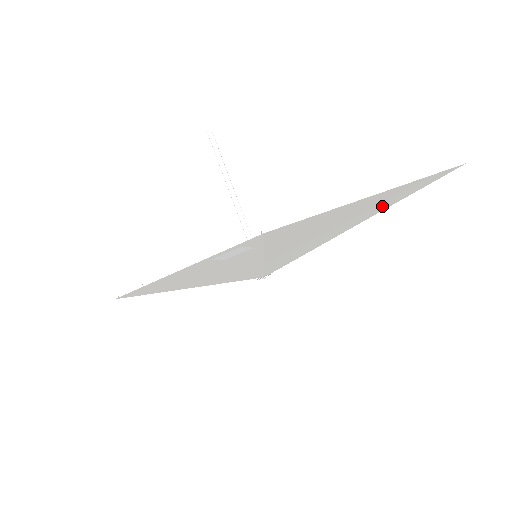
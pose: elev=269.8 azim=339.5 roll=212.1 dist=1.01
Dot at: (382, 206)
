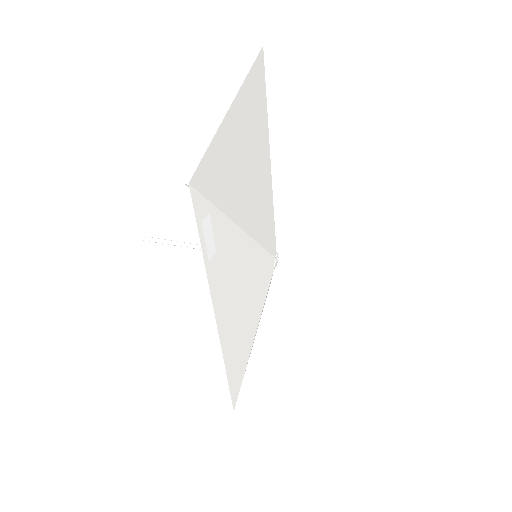
Dot at: (260, 123)
